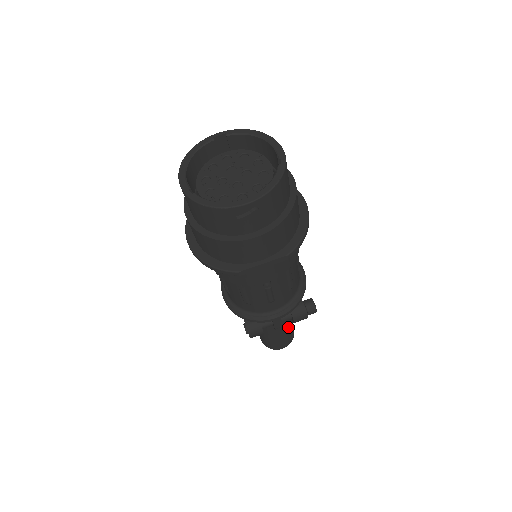
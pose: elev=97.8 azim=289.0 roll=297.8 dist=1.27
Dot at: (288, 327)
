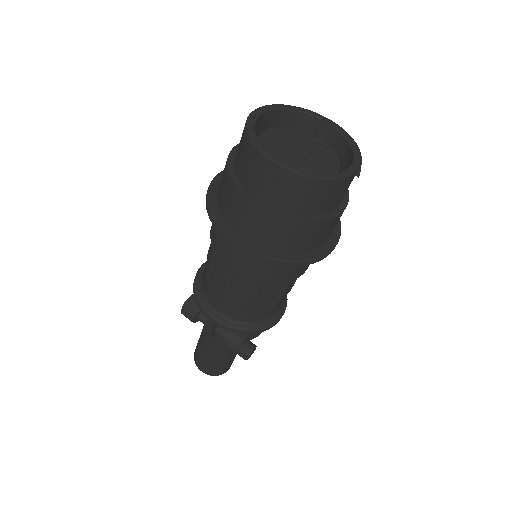
Dot at: (222, 356)
